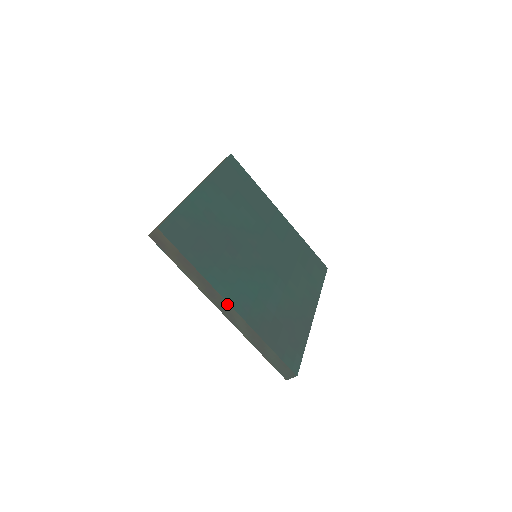
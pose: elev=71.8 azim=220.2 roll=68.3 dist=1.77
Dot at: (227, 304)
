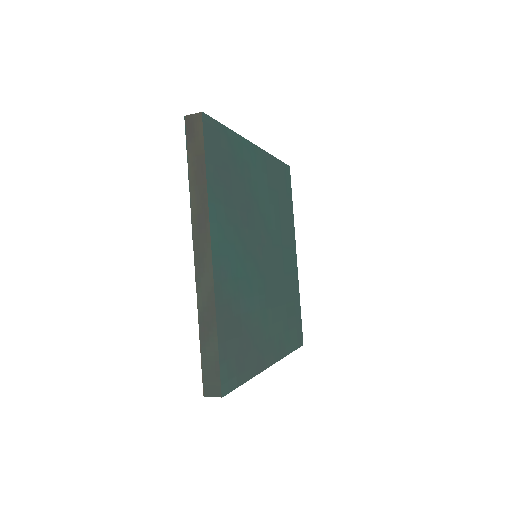
Dot at: (209, 247)
